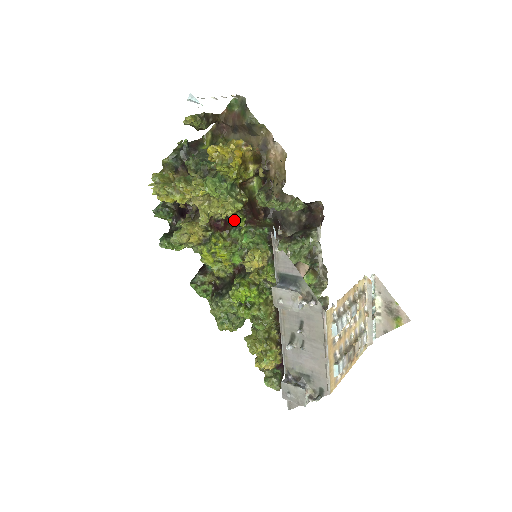
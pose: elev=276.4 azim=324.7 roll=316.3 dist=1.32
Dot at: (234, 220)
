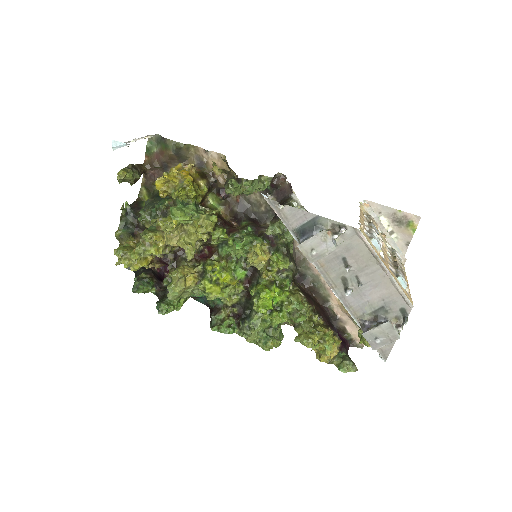
Dot at: (217, 236)
